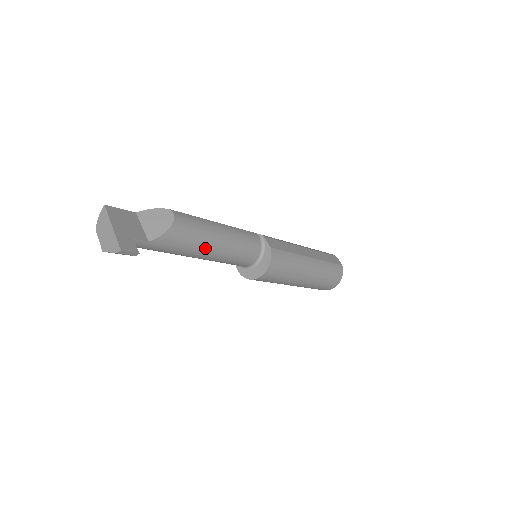
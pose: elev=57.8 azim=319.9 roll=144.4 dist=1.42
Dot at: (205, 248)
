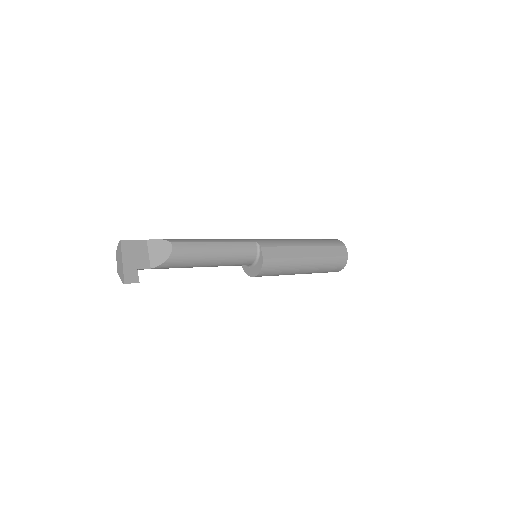
Dot at: (200, 265)
